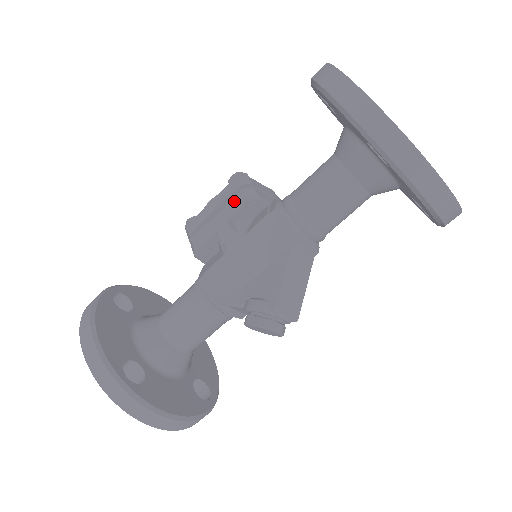
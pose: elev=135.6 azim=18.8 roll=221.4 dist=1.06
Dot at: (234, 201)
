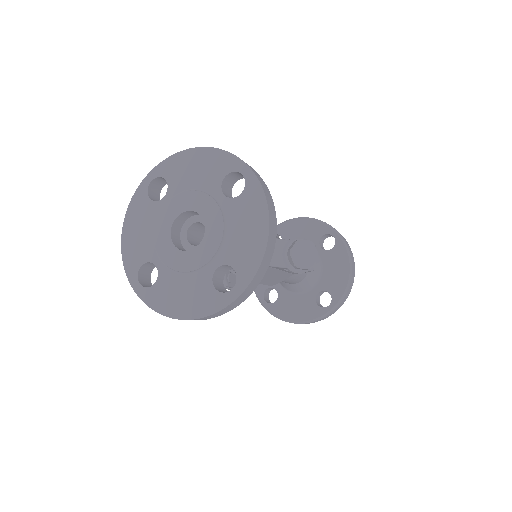
Dot at: occluded
